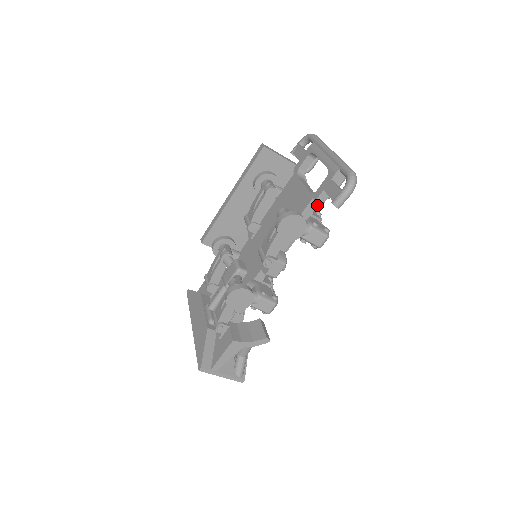
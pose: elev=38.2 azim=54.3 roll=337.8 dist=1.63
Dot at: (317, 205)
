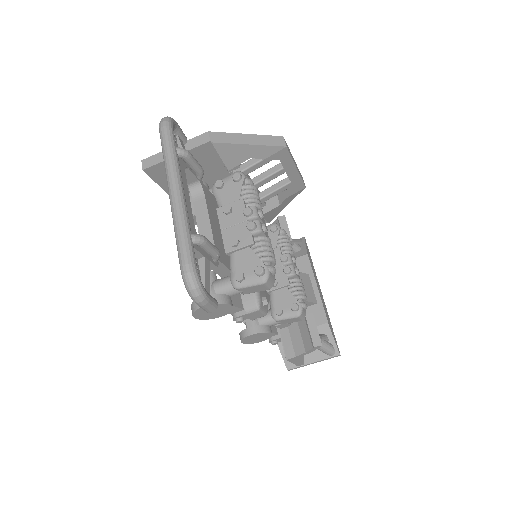
Dot at: (220, 262)
